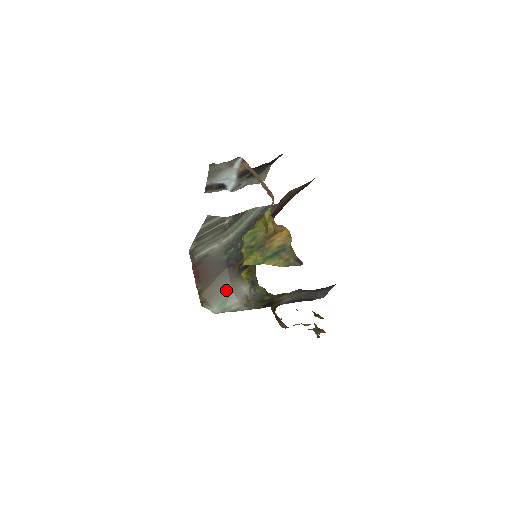
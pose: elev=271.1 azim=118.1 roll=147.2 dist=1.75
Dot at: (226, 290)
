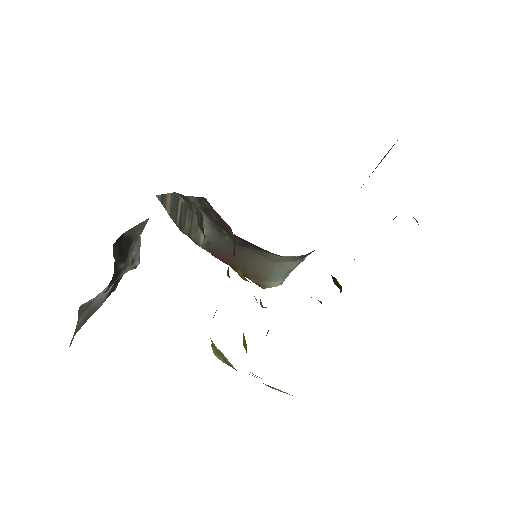
Dot at: (267, 265)
